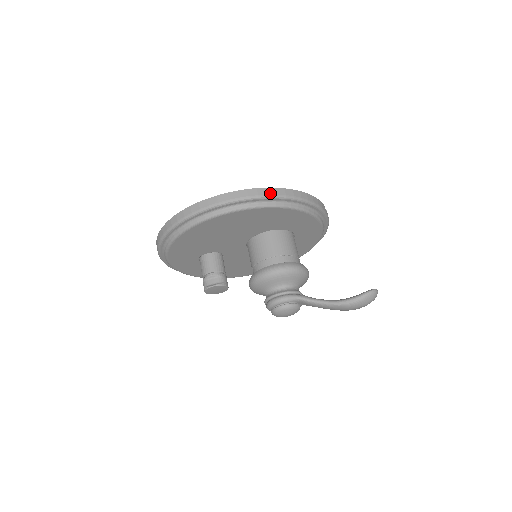
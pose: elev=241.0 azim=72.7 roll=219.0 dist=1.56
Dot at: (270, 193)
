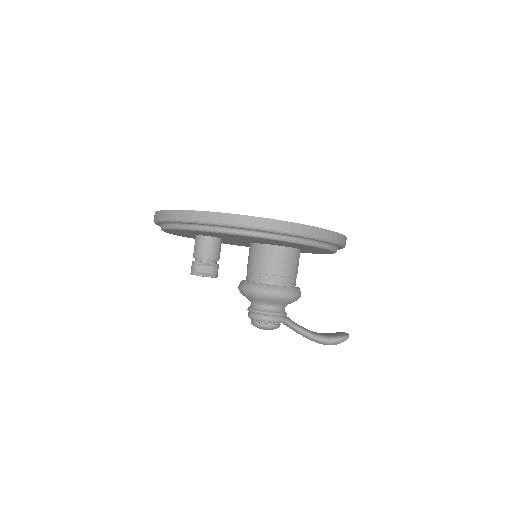
Dot at: (327, 237)
